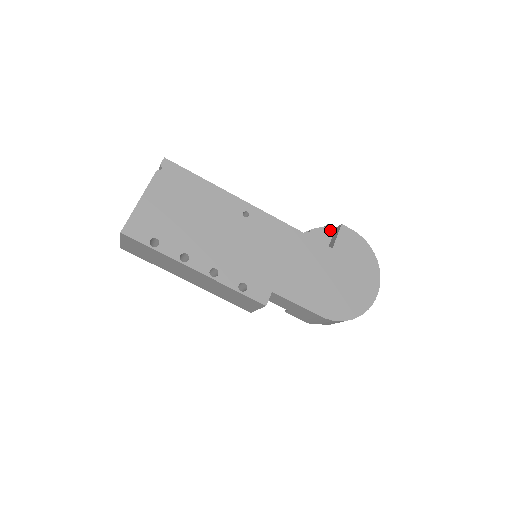
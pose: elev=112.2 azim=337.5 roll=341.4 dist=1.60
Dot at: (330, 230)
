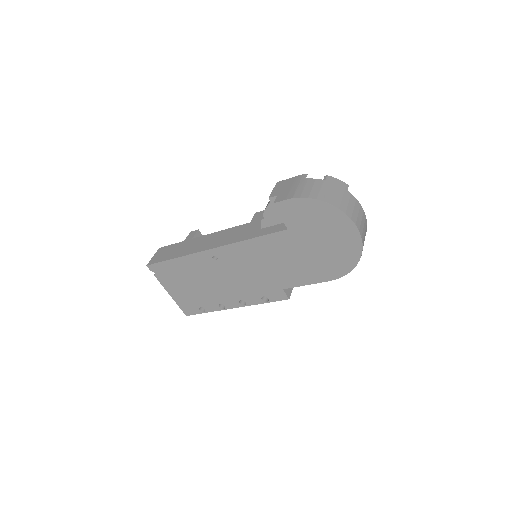
Dot at: occluded
